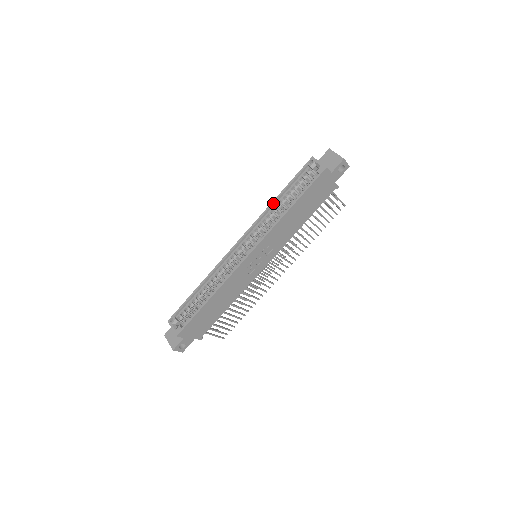
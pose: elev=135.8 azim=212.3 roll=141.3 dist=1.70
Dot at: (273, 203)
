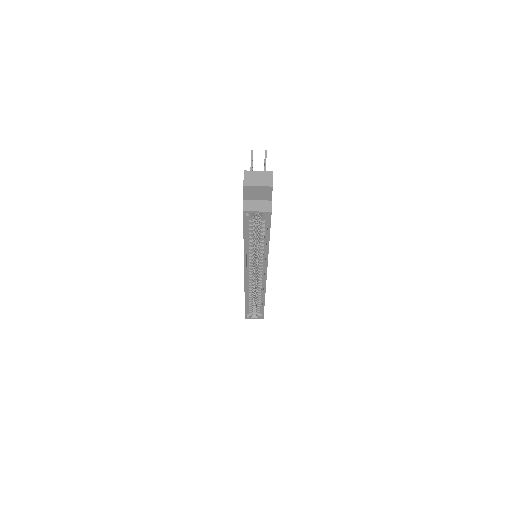
Dot at: occluded
